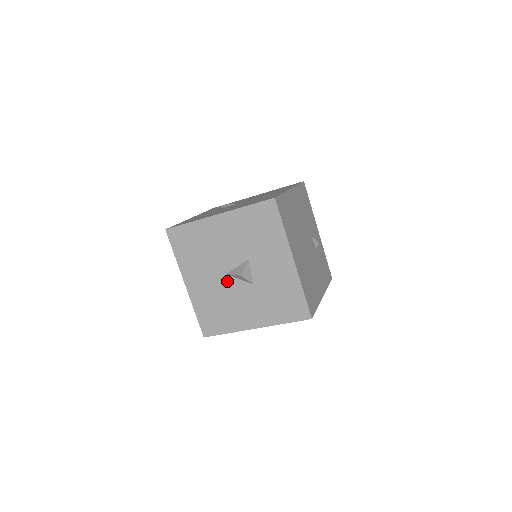
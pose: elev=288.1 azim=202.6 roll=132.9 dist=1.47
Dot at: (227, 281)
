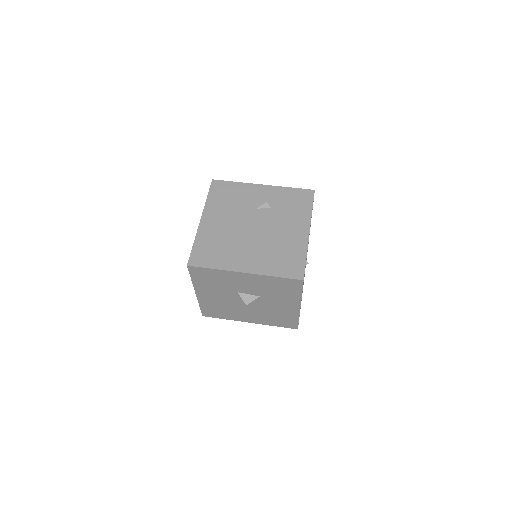
Dot at: (253, 306)
